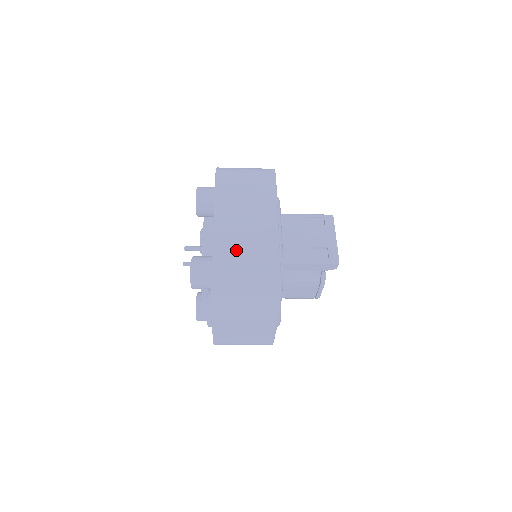
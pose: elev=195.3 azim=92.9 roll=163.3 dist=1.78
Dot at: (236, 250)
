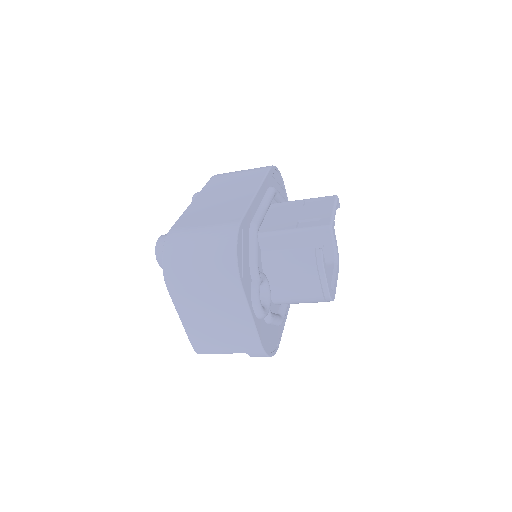
Dot at: (201, 215)
